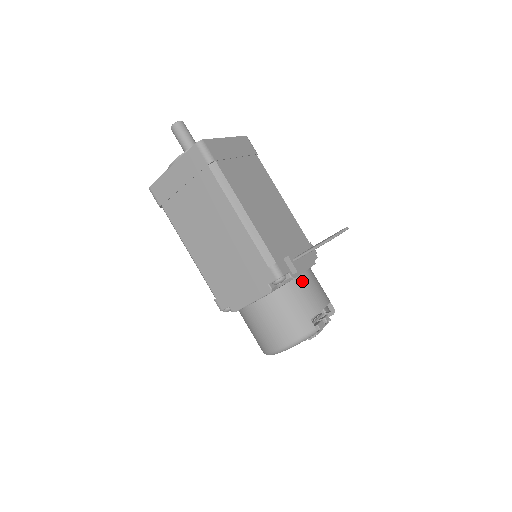
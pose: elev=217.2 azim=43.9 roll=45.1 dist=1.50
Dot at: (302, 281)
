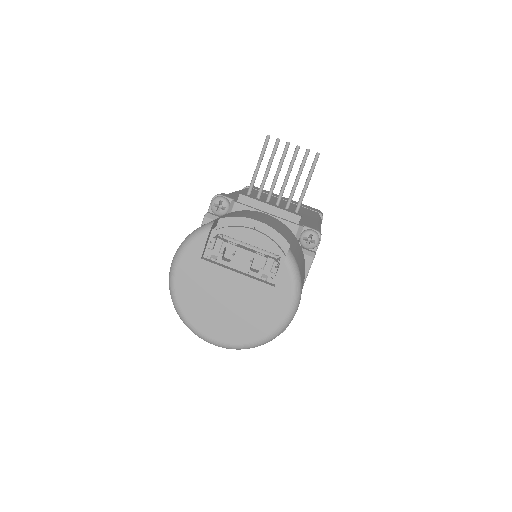
Dot at: (249, 211)
